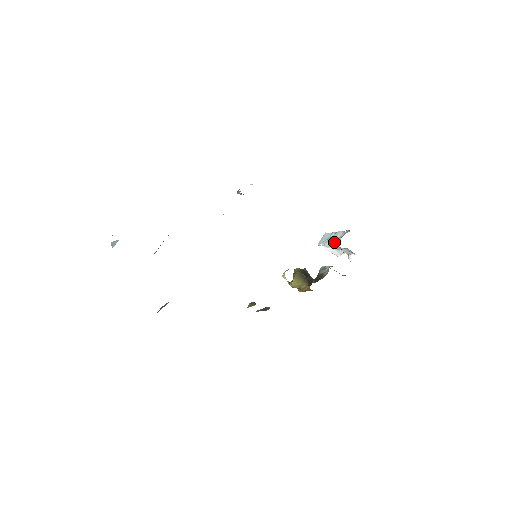
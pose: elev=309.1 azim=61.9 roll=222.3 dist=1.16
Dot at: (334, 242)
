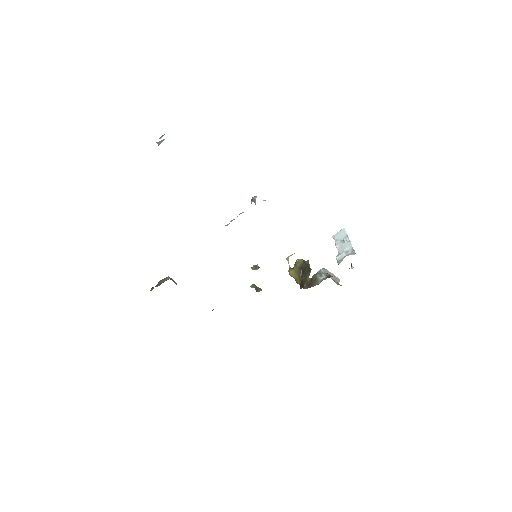
Dot at: (340, 254)
